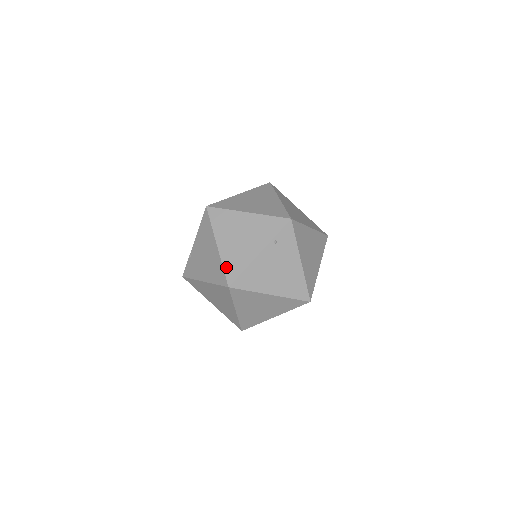
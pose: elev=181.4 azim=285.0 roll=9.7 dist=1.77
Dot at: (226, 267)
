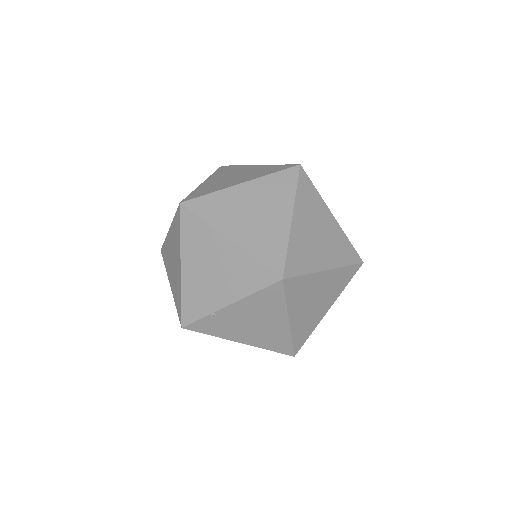
Dot at: (295, 340)
